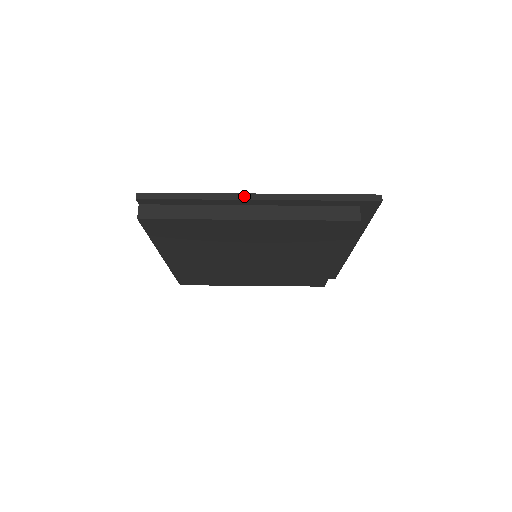
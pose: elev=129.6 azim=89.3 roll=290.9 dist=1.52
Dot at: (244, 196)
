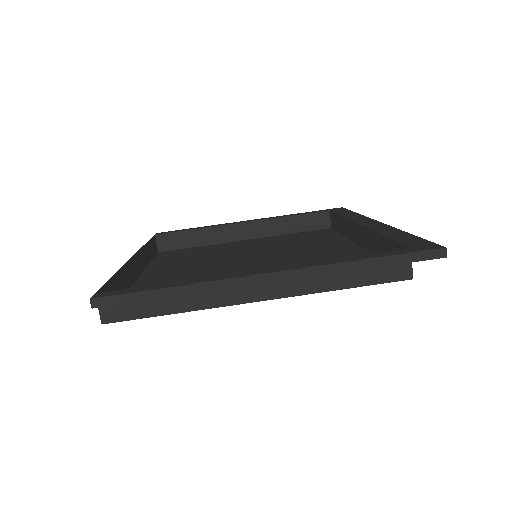
Dot at: (249, 280)
